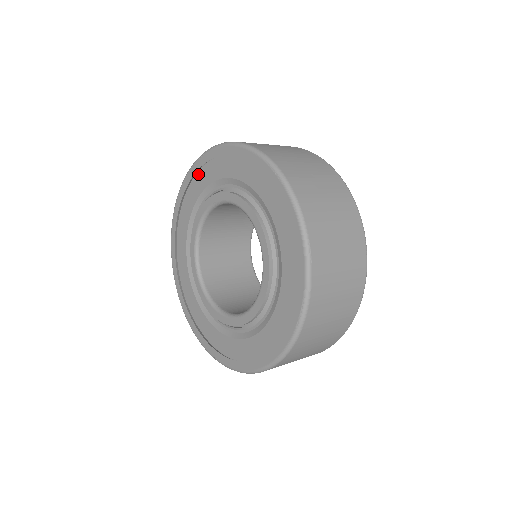
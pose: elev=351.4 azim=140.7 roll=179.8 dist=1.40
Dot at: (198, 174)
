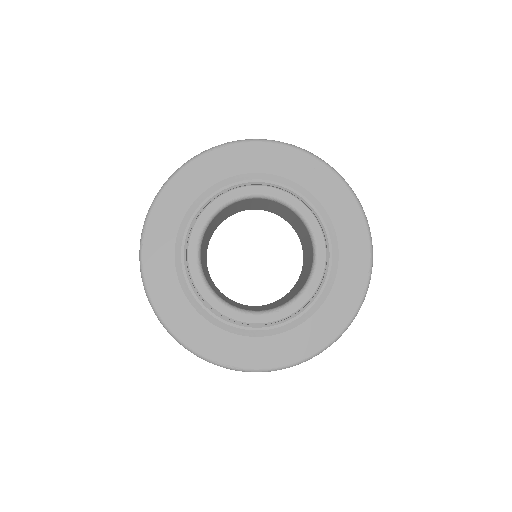
Dot at: (201, 169)
